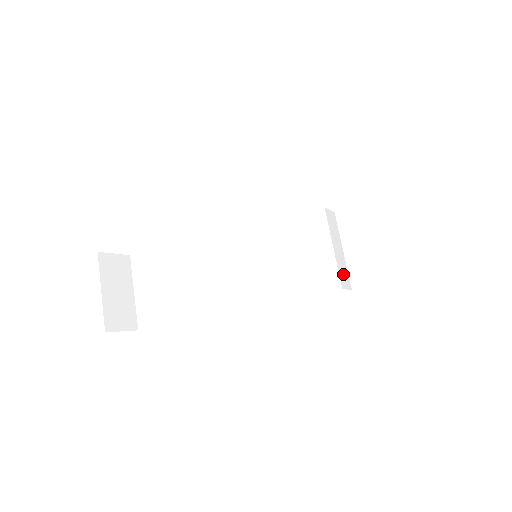
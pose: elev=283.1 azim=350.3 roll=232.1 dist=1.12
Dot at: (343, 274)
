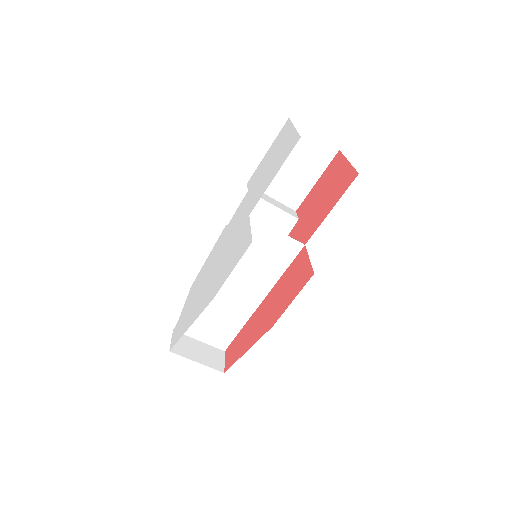
Dot at: (288, 211)
